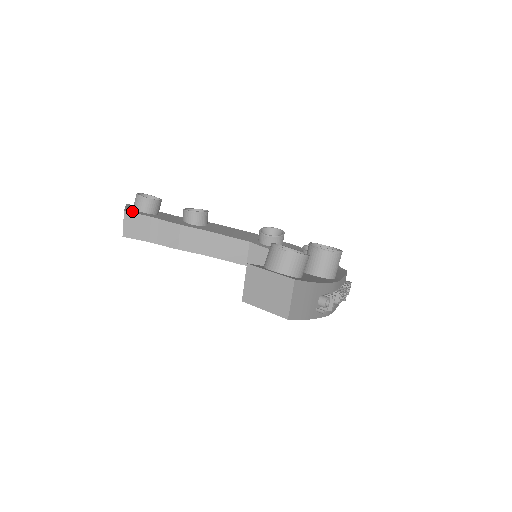
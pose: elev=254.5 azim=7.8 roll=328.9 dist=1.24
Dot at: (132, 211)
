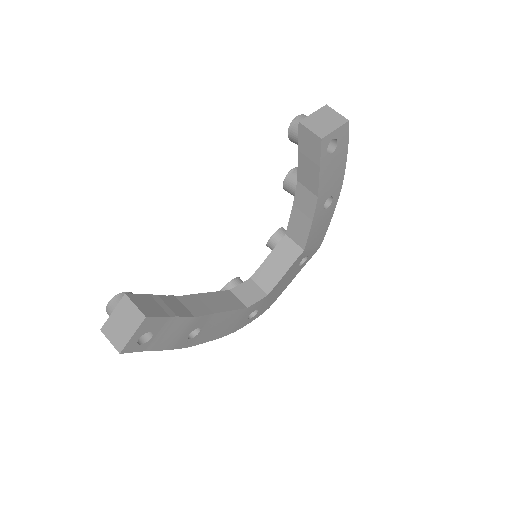
Dot at: occluded
